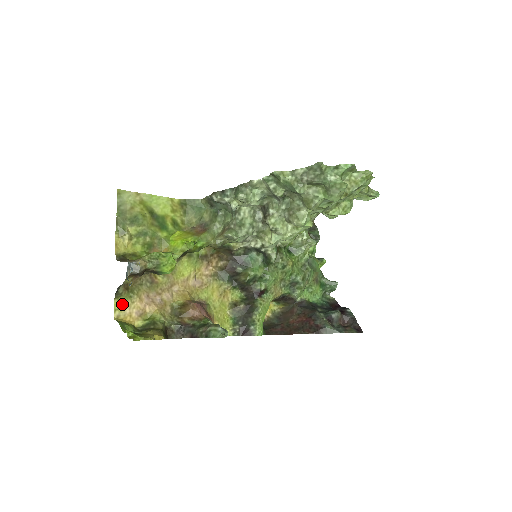
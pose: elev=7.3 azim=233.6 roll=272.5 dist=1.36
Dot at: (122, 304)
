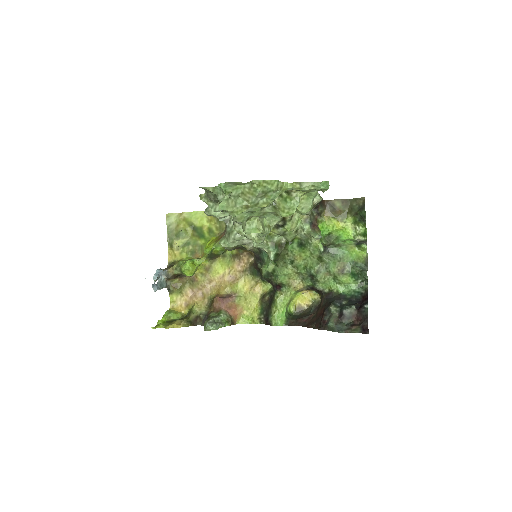
Dot at: (175, 298)
